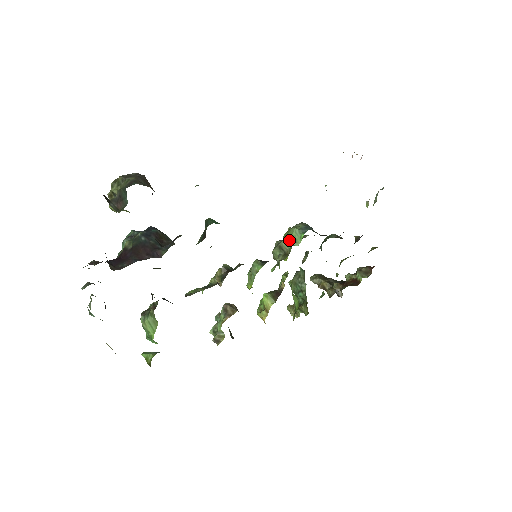
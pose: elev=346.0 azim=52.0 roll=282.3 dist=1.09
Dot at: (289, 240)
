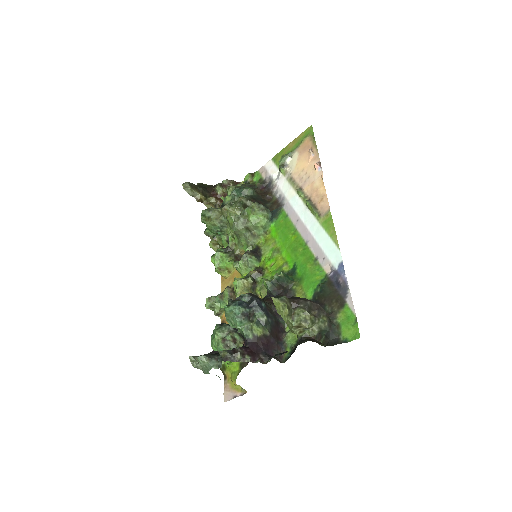
Dot at: (261, 228)
